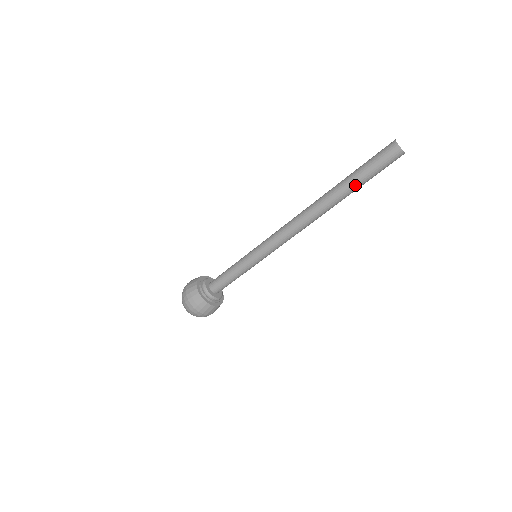
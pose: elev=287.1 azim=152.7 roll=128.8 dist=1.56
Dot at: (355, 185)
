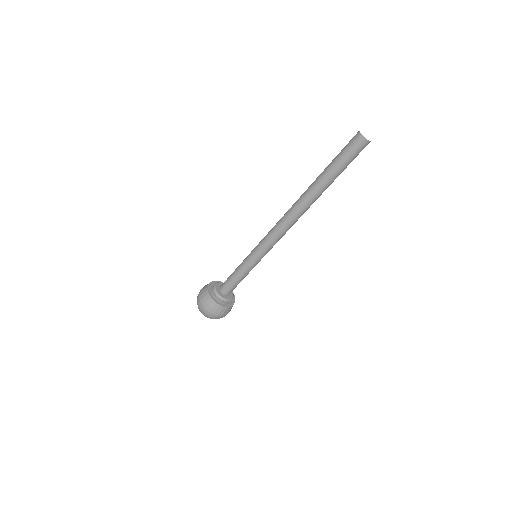
Dot at: (330, 178)
